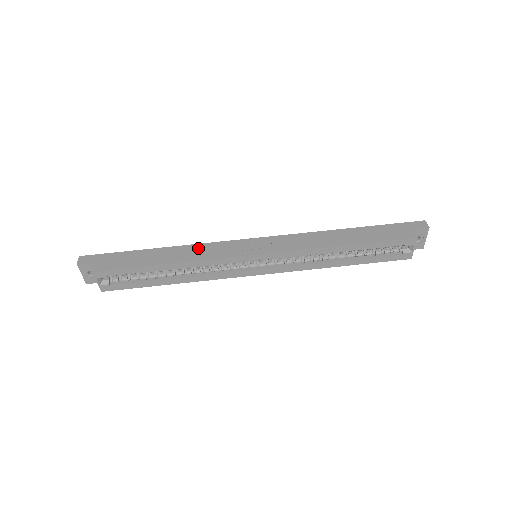
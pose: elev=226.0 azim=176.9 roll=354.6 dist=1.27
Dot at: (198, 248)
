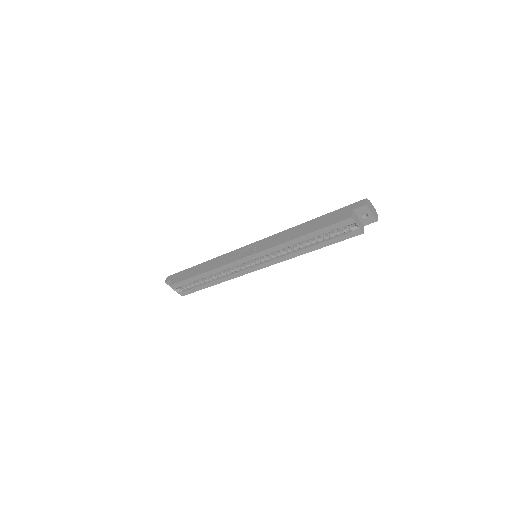
Dot at: (220, 259)
